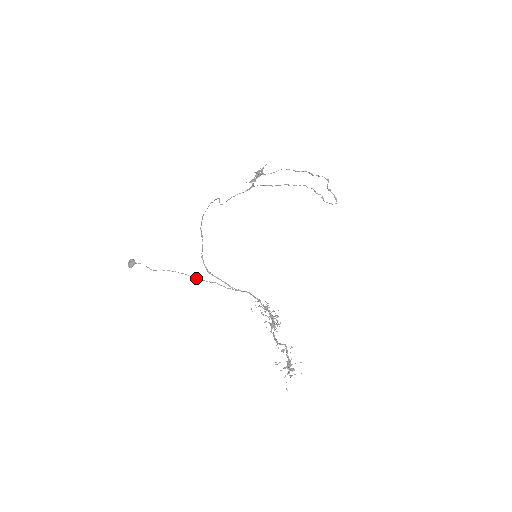
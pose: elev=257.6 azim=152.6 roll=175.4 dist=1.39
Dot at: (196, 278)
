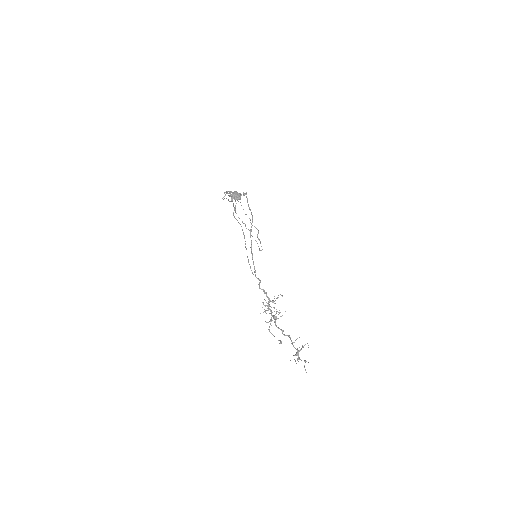
Dot at: occluded
